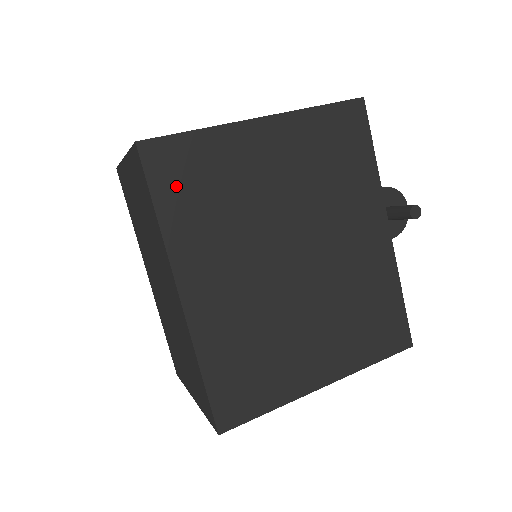
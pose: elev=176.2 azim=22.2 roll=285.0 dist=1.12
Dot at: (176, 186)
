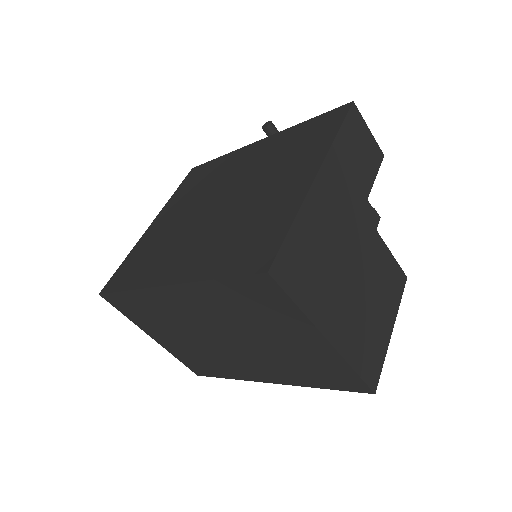
Dot at: (128, 276)
